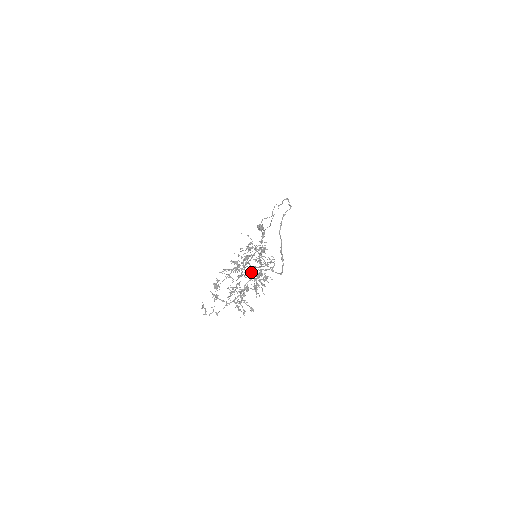
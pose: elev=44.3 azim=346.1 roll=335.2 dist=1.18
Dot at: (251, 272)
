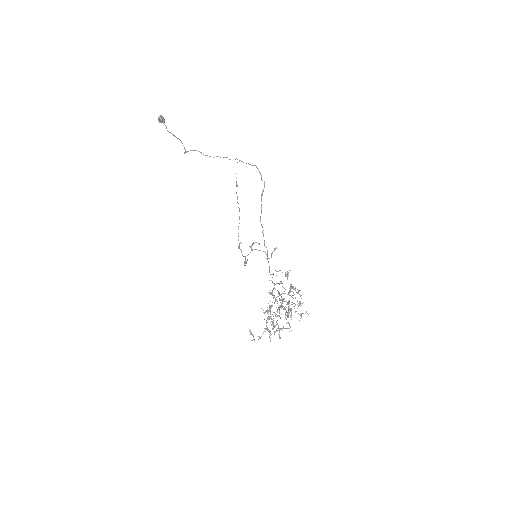
Dot at: (245, 265)
